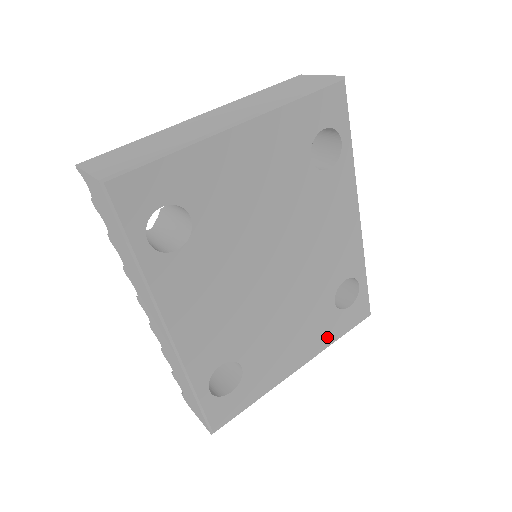
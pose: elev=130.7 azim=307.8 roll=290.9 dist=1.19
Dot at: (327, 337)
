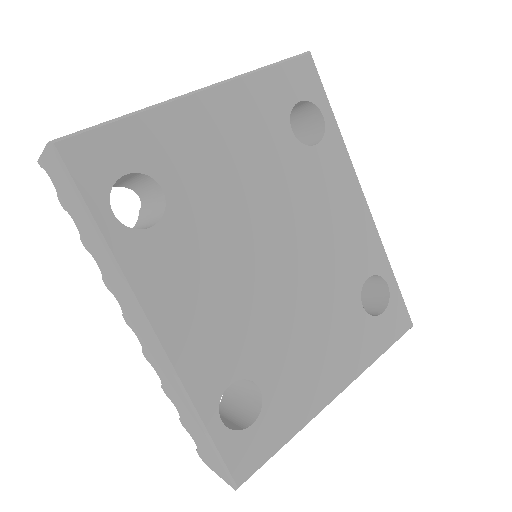
Dot at: (364, 353)
